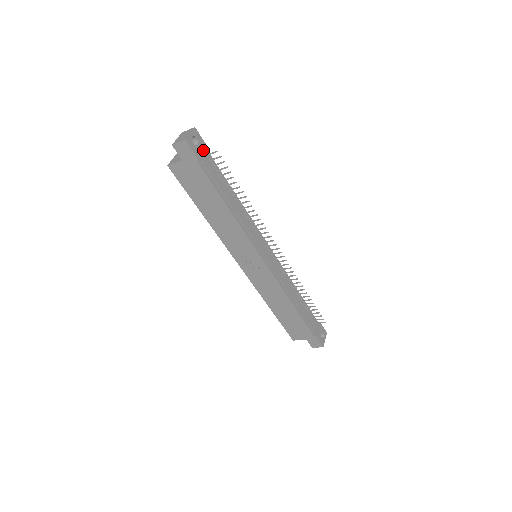
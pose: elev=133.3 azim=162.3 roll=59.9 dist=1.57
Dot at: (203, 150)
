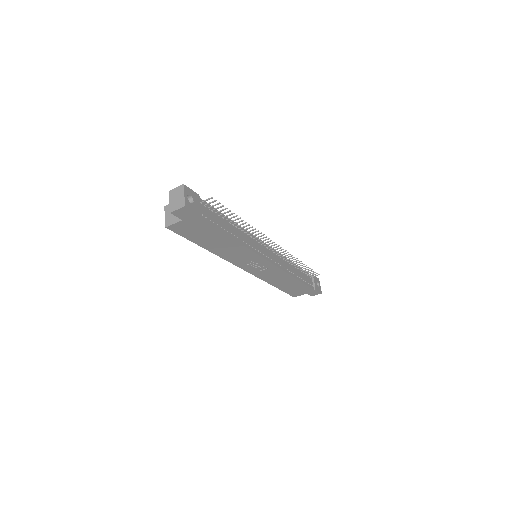
Dot at: (198, 202)
